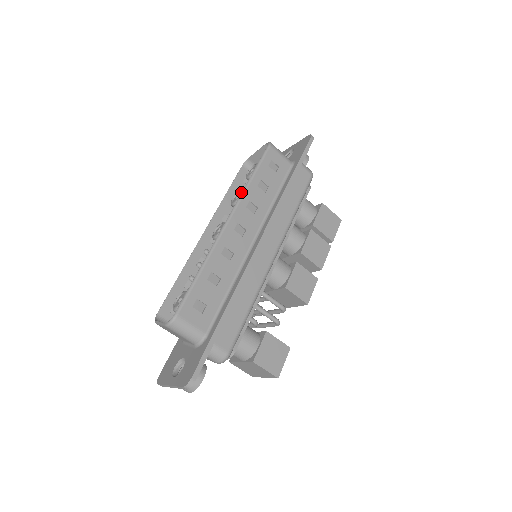
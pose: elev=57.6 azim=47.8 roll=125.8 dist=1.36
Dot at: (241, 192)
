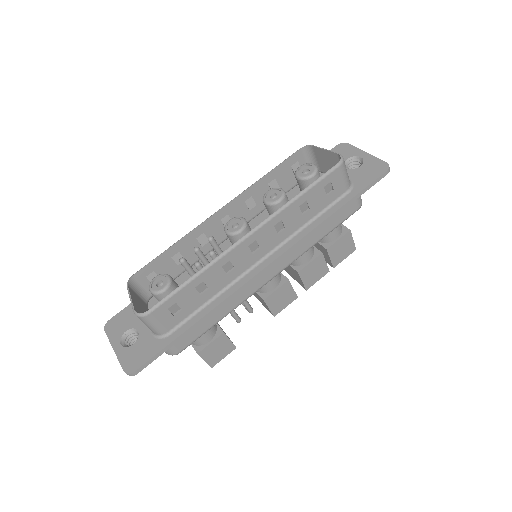
Dot at: (280, 197)
